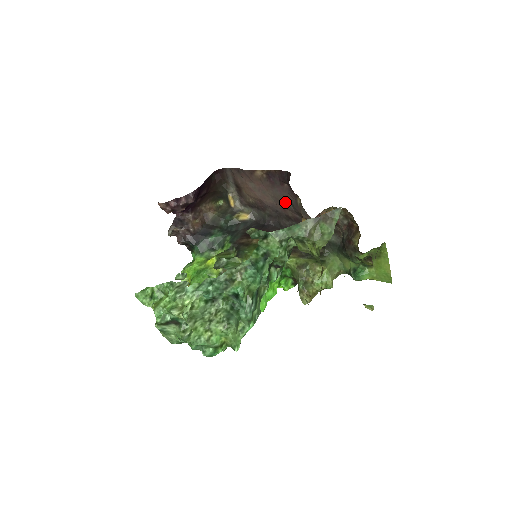
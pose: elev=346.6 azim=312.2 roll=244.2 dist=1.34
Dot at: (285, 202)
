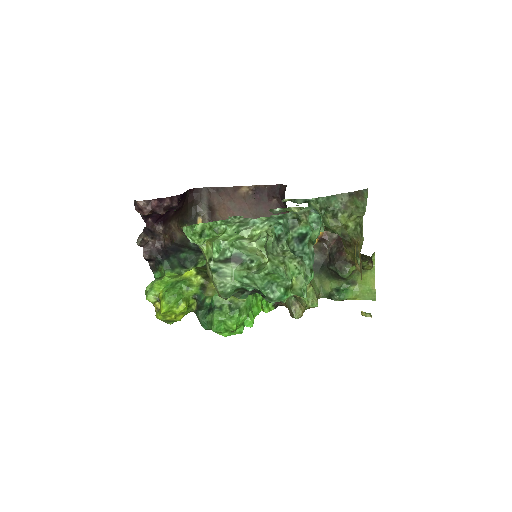
Dot at: occluded
